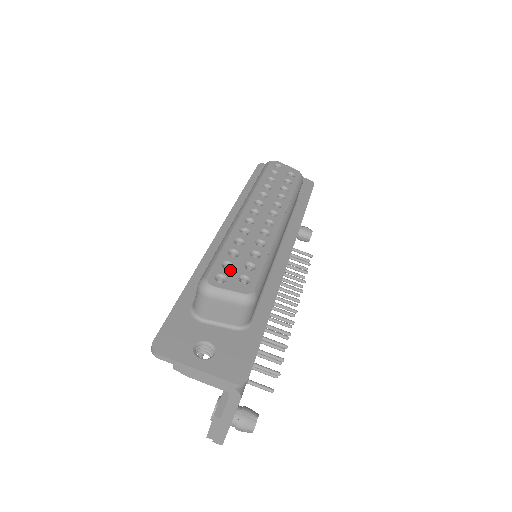
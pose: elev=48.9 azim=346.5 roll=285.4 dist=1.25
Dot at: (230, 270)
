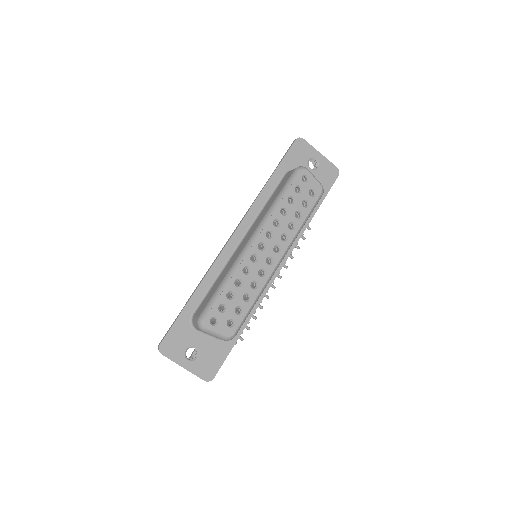
Dot at: (223, 313)
